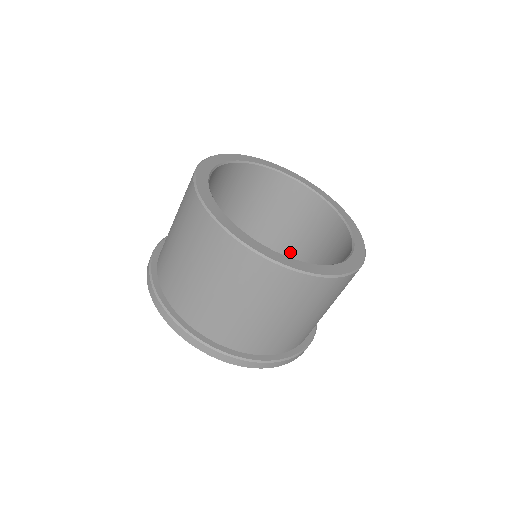
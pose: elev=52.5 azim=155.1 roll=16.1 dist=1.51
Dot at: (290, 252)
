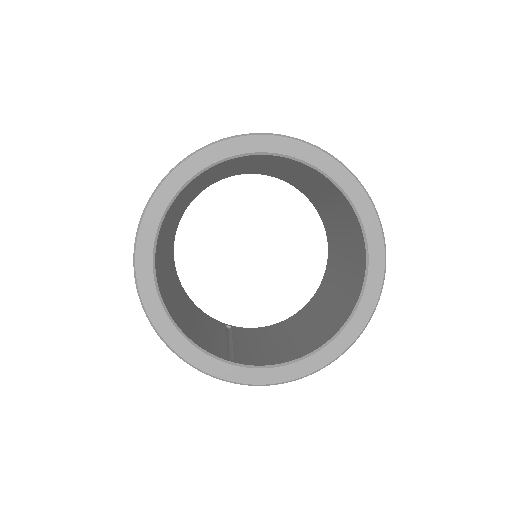
Dot at: (235, 171)
